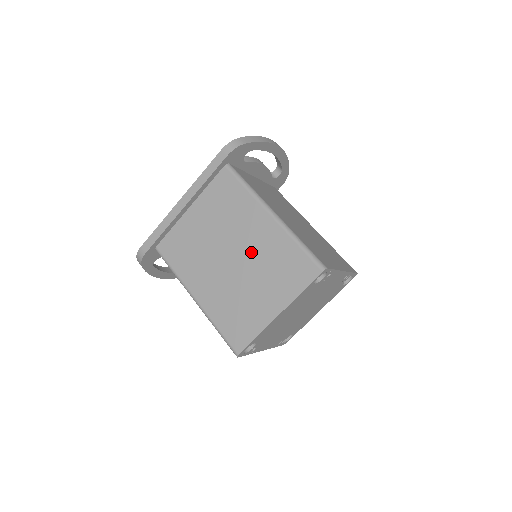
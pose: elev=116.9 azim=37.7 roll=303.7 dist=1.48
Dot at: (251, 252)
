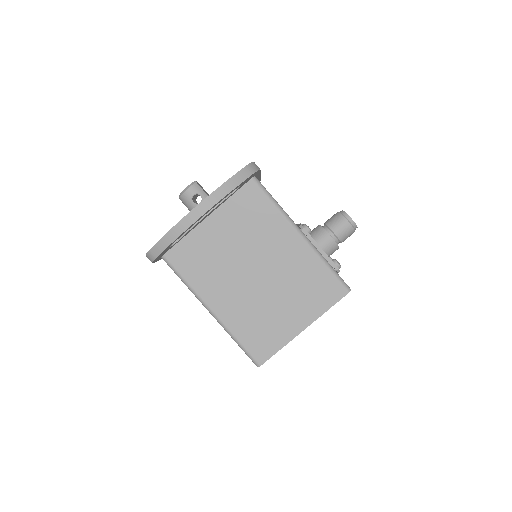
Dot at: occluded
